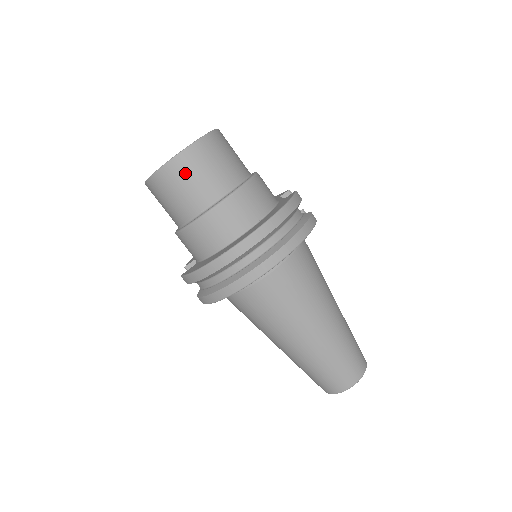
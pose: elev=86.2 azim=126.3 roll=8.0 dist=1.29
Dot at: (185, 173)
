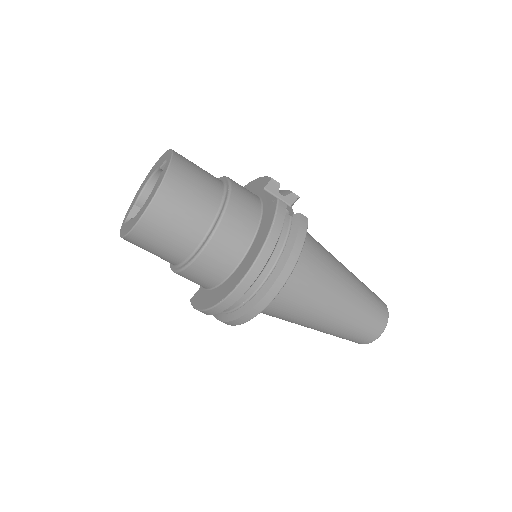
Dot at: (156, 232)
